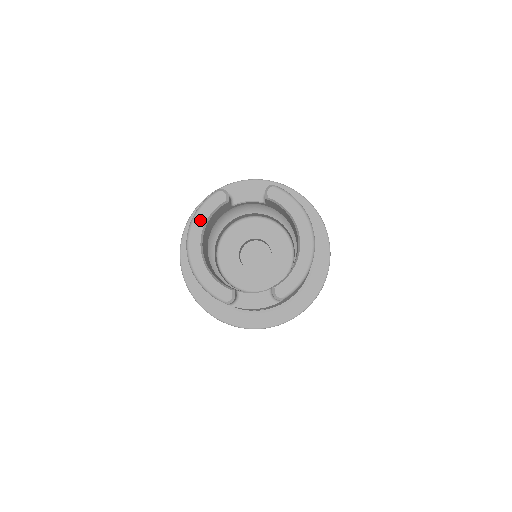
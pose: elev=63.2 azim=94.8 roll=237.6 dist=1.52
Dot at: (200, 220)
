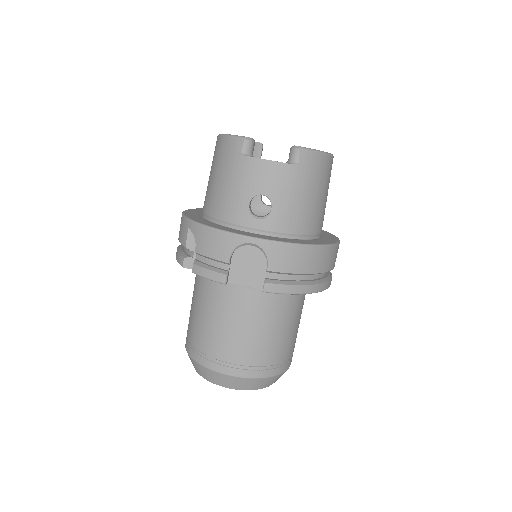
Dot at: occluded
